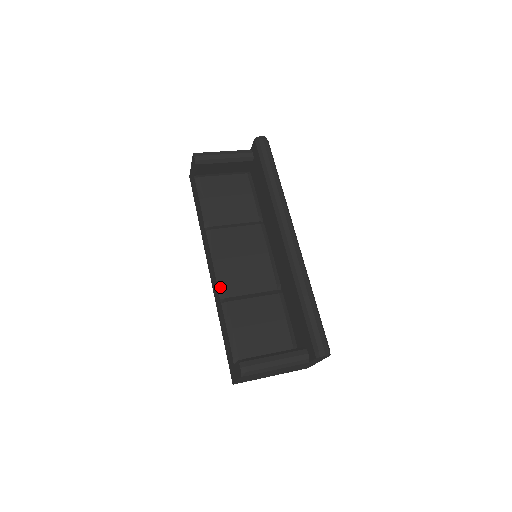
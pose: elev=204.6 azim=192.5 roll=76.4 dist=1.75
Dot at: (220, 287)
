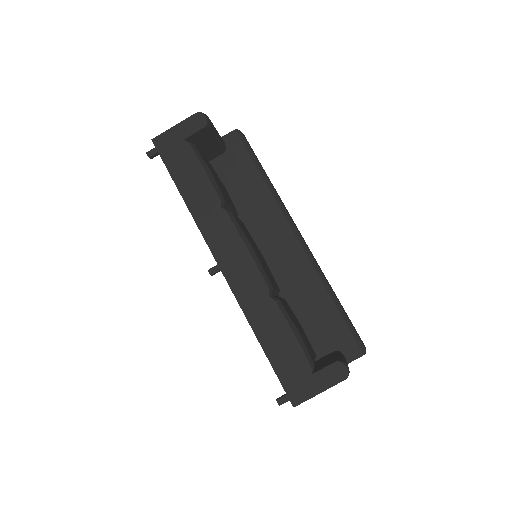
Dot at: (267, 281)
